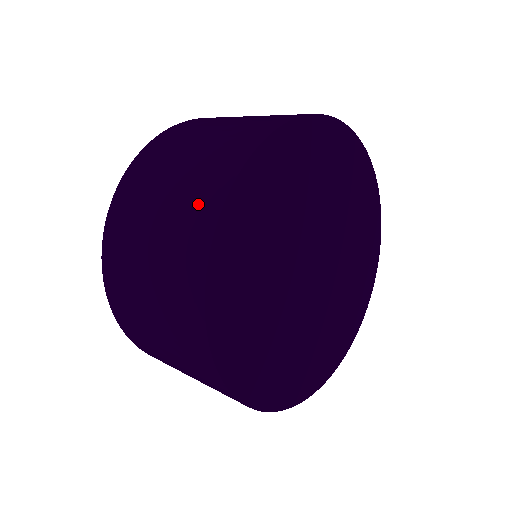
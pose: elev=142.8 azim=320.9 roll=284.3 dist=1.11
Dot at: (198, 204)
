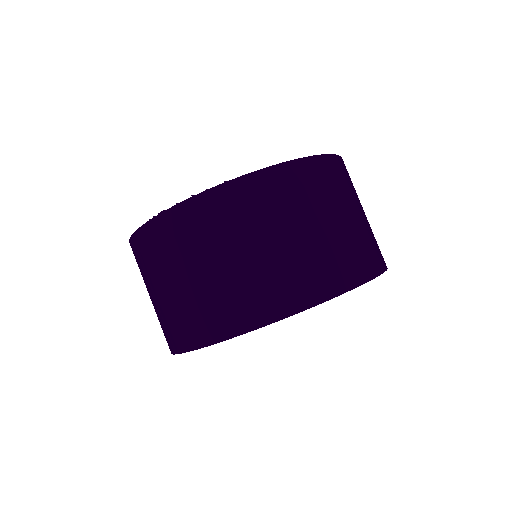
Dot at: (203, 320)
